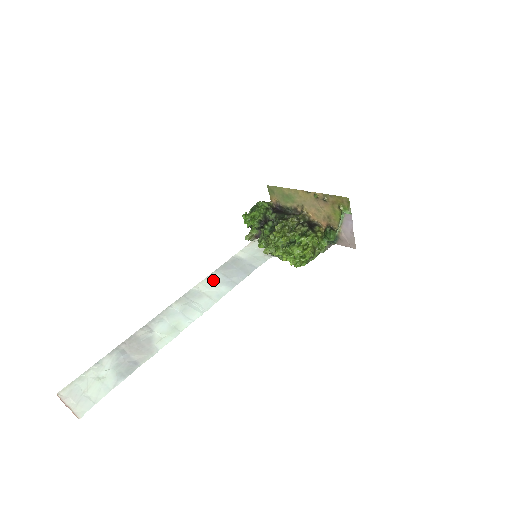
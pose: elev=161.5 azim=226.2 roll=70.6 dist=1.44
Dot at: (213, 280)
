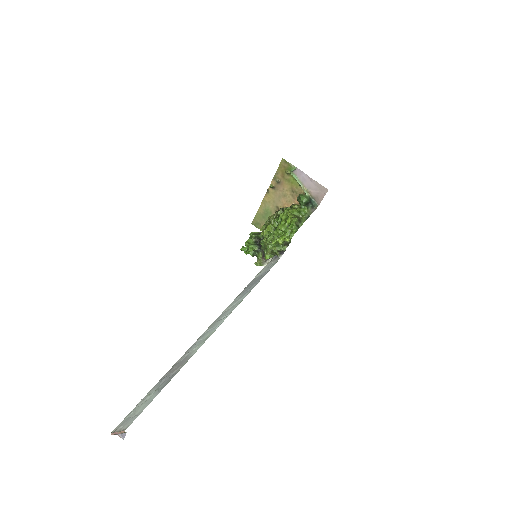
Dot at: (236, 300)
